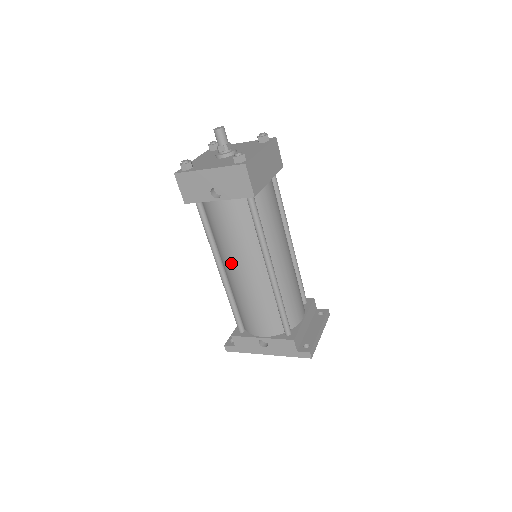
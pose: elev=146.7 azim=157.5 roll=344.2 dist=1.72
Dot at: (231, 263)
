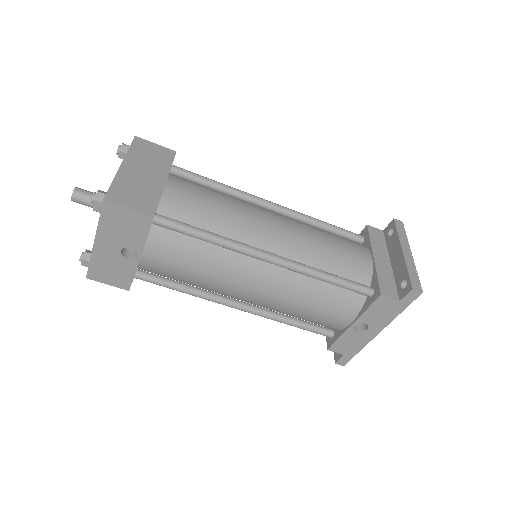
Dot at: (232, 293)
